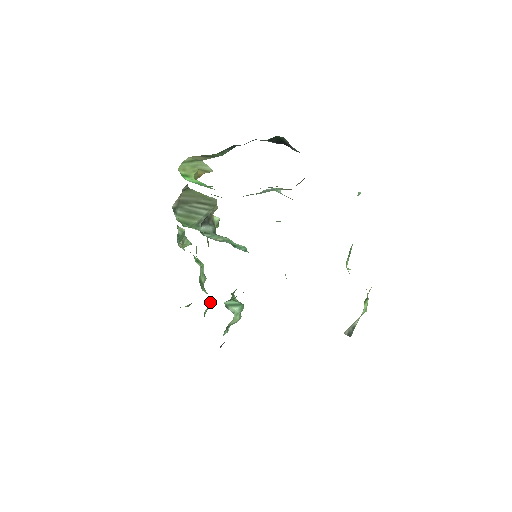
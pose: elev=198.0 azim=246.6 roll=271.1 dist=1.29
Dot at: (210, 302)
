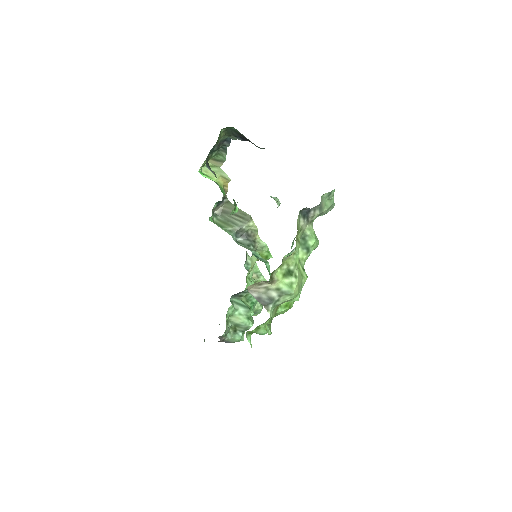
Dot at: occluded
